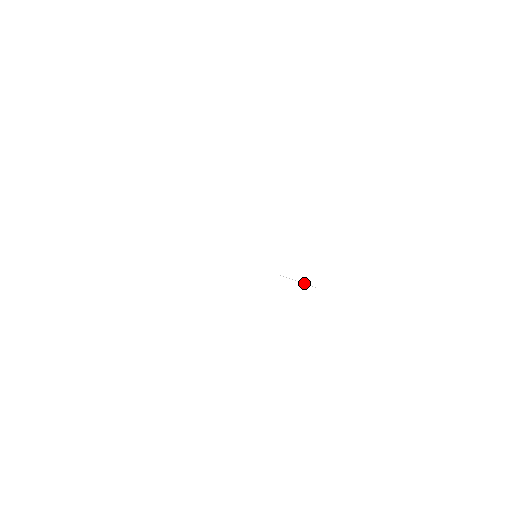
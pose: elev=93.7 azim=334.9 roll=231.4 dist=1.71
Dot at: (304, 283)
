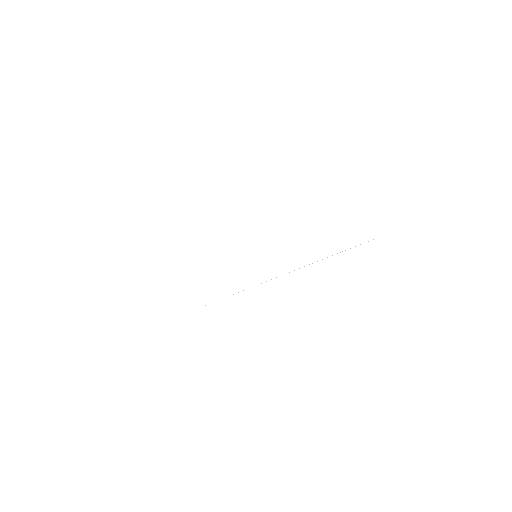
Dot at: occluded
